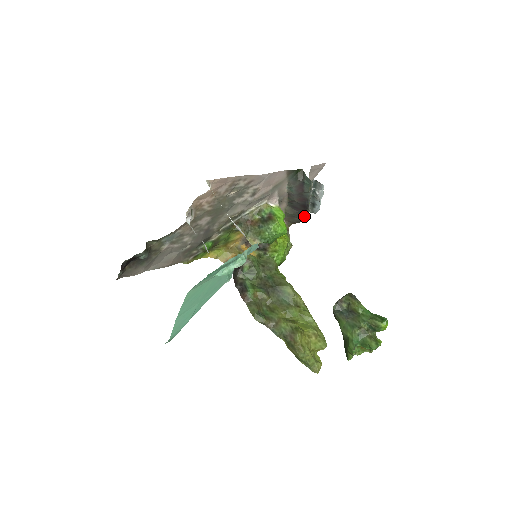
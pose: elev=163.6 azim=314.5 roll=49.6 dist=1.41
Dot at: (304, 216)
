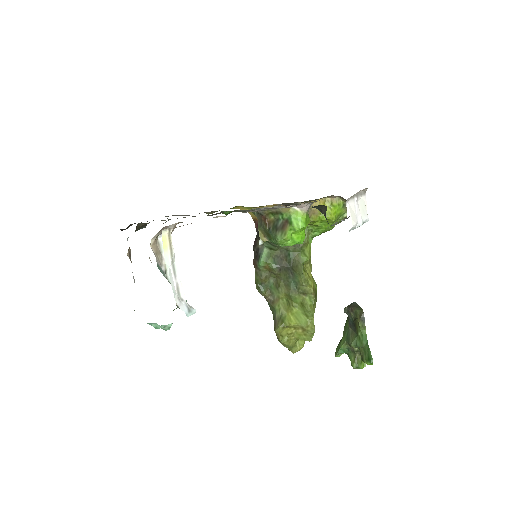
Dot at: occluded
